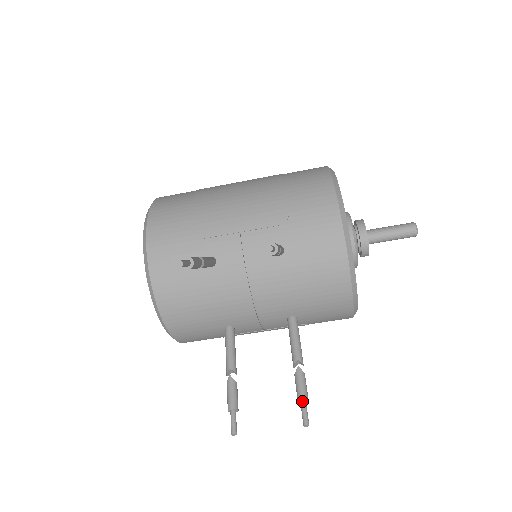
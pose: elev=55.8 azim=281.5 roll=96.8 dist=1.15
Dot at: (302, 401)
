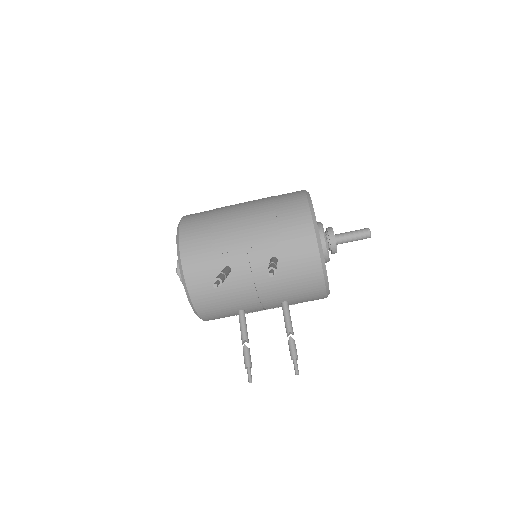
Dot at: (294, 359)
